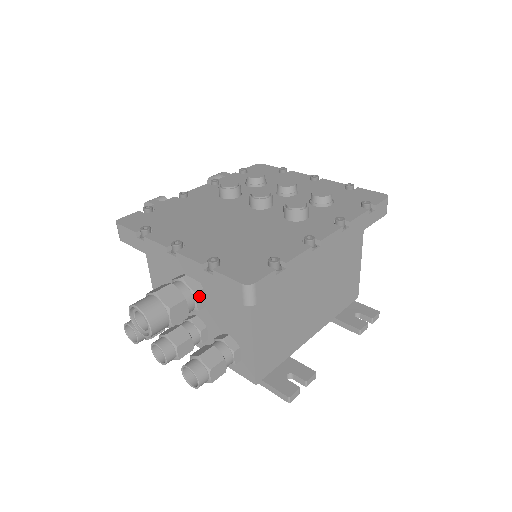
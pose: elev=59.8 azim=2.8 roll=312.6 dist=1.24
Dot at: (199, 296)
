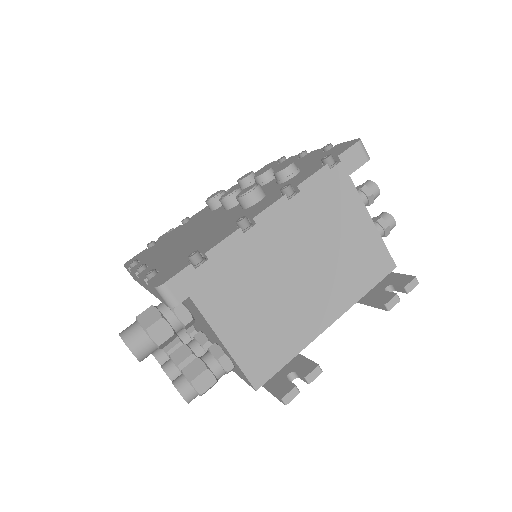
Dot at: (179, 311)
